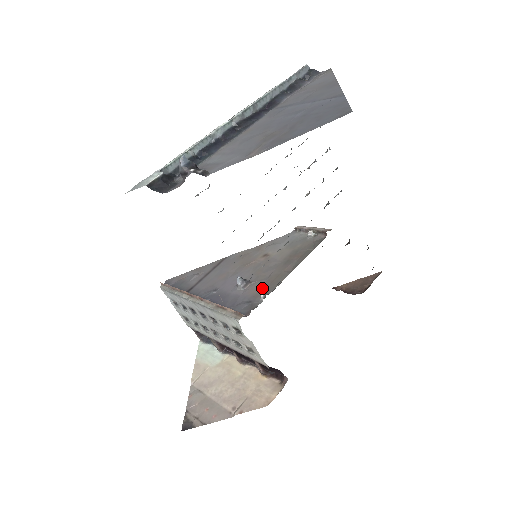
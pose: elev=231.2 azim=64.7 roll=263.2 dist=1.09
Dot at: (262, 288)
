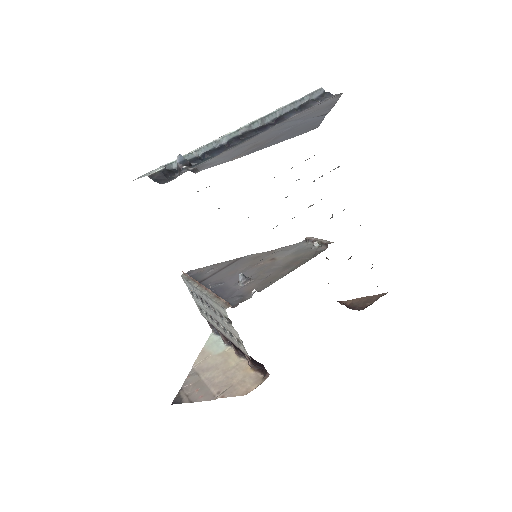
Dot at: (257, 286)
